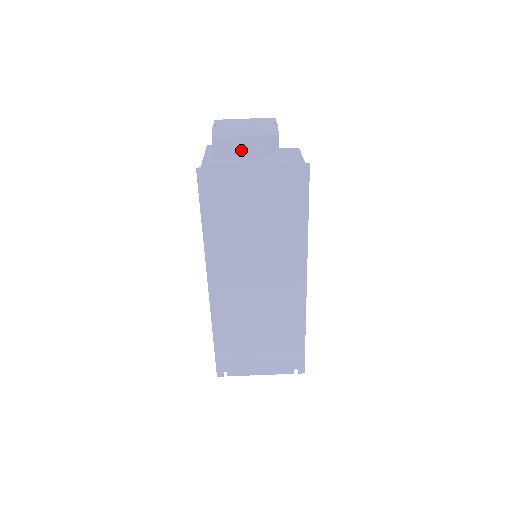
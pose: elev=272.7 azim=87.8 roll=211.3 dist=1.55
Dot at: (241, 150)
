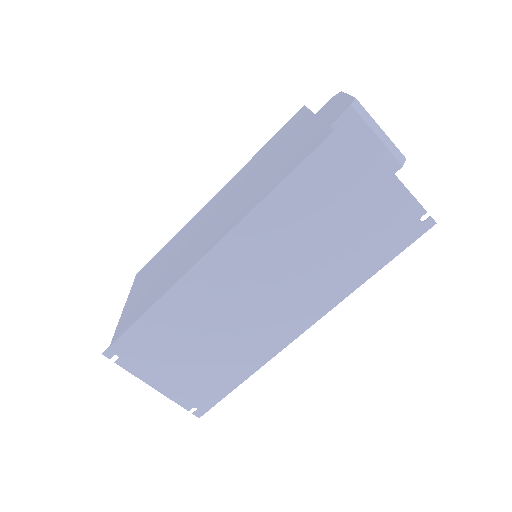
Dot at: occluded
